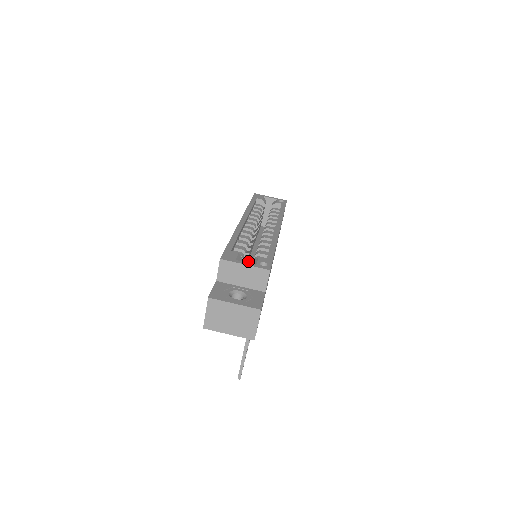
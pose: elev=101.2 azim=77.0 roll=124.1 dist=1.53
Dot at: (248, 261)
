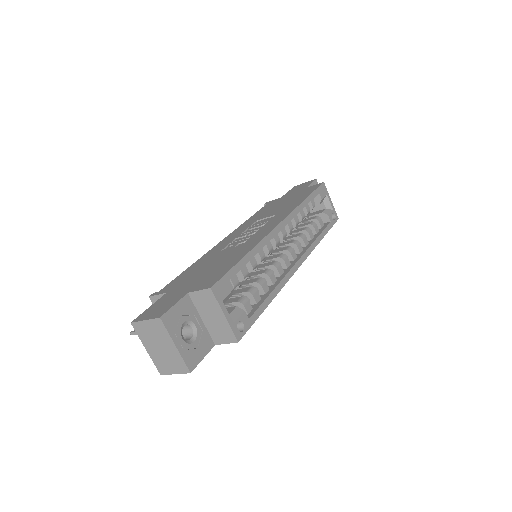
Dot at: occluded
